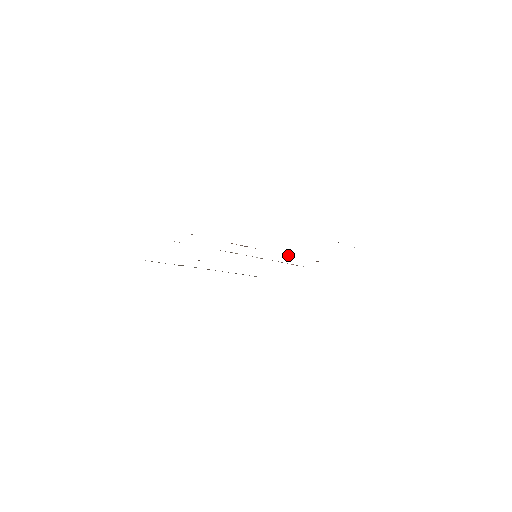
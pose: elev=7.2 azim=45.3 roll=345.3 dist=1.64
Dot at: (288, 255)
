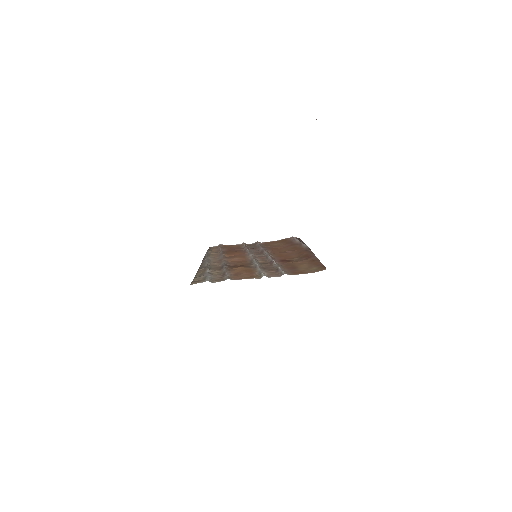
Dot at: (267, 250)
